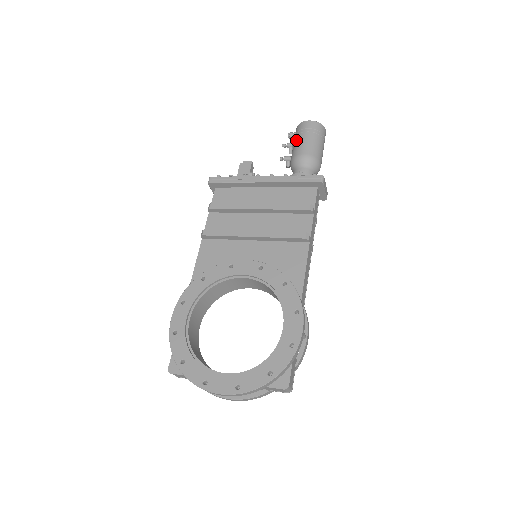
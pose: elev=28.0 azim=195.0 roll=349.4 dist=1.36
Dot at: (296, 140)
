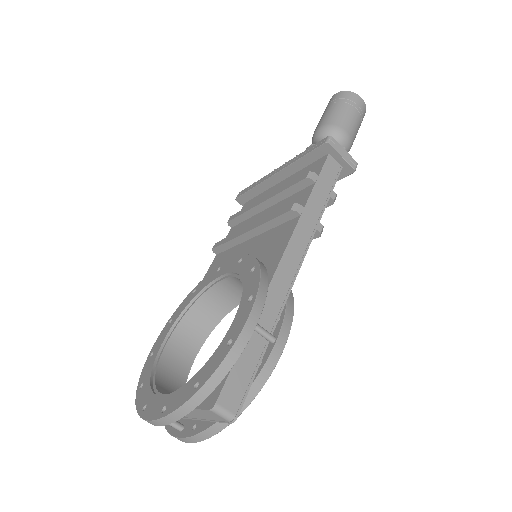
Dot at: occluded
